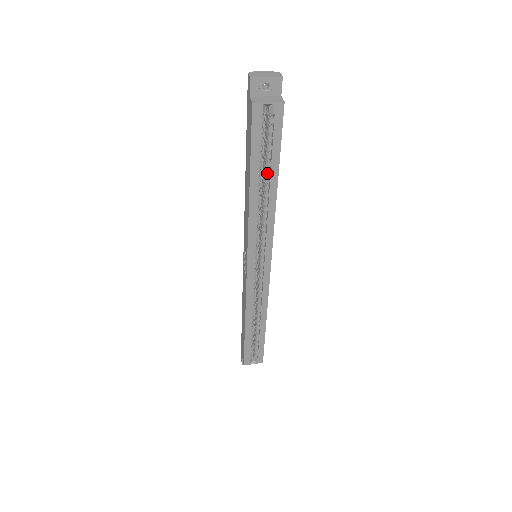
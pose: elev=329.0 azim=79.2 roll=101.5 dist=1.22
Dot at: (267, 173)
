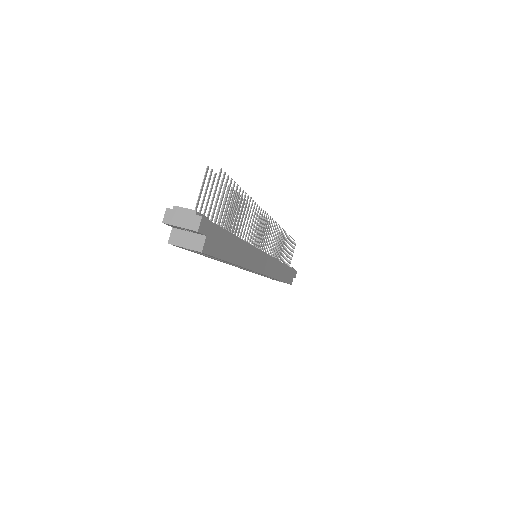
Dot at: occluded
